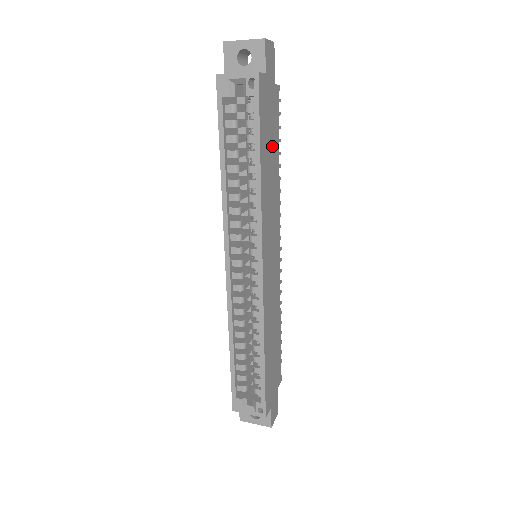
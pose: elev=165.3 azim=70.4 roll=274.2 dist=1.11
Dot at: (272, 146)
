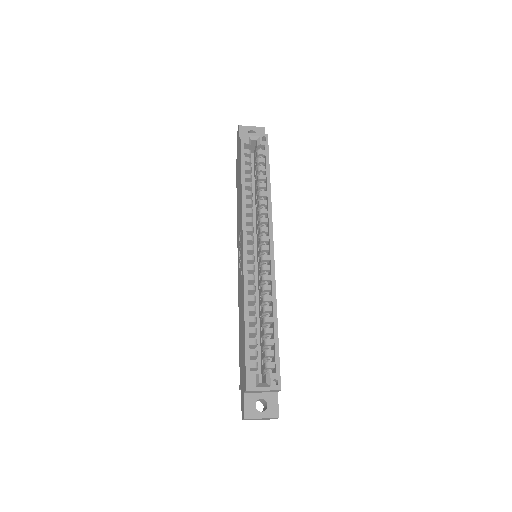
Dot at: occluded
